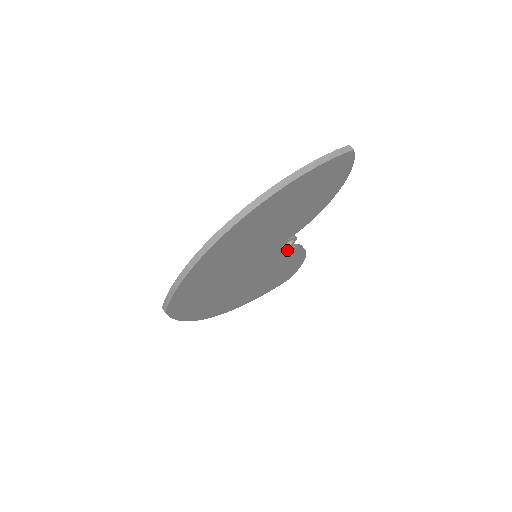
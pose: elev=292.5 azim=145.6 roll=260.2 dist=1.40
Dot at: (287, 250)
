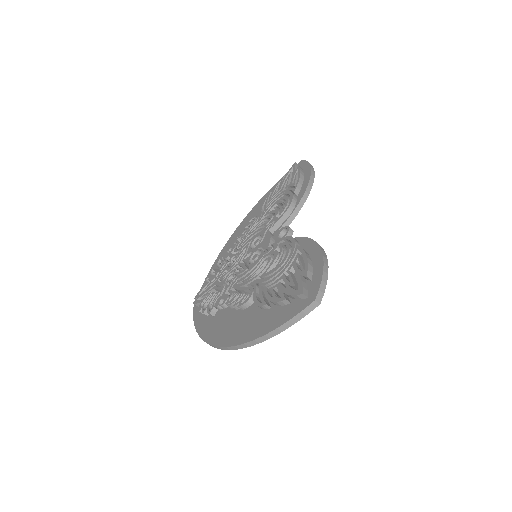
Dot at: occluded
